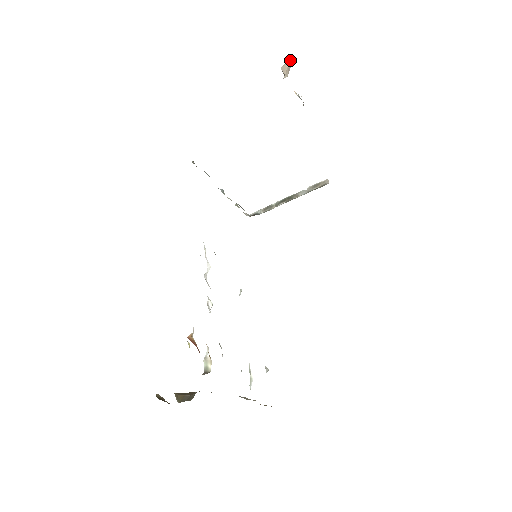
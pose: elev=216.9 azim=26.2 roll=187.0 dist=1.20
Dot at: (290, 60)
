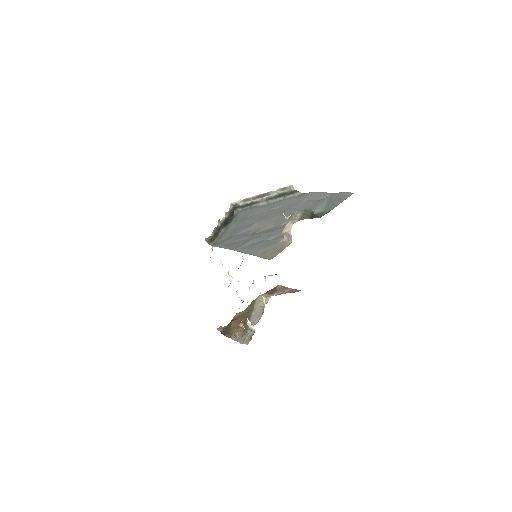
Dot at: (289, 233)
